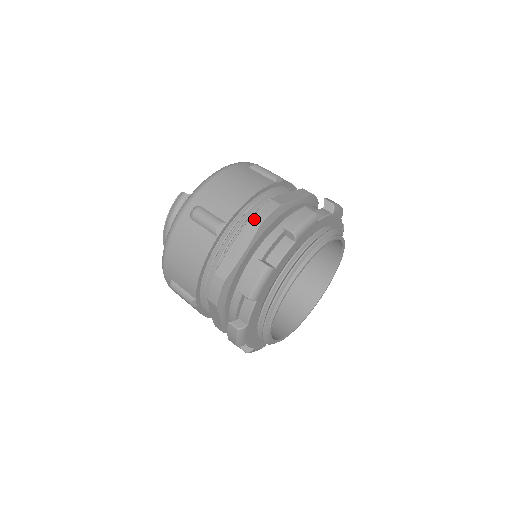
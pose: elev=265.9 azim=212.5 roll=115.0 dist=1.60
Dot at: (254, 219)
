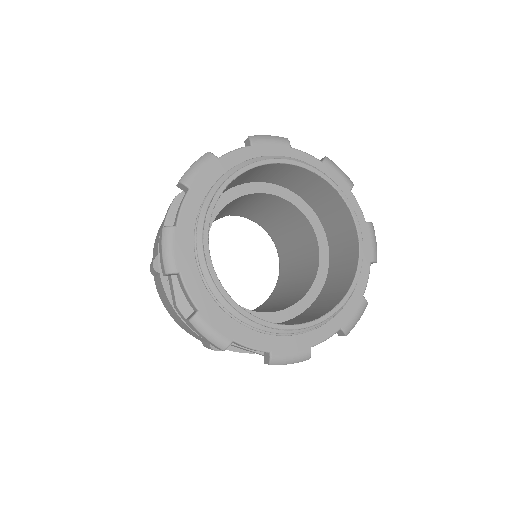
Dot at: occluded
